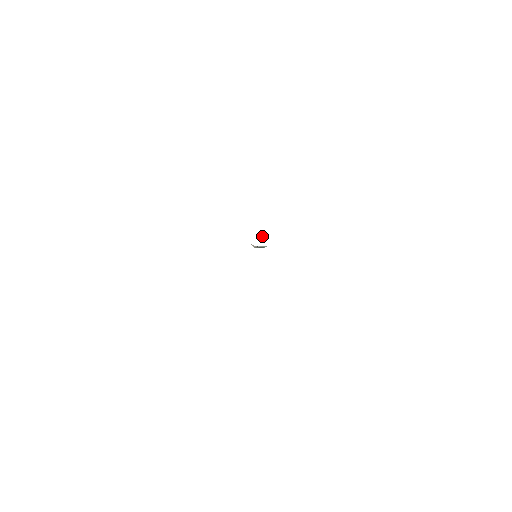
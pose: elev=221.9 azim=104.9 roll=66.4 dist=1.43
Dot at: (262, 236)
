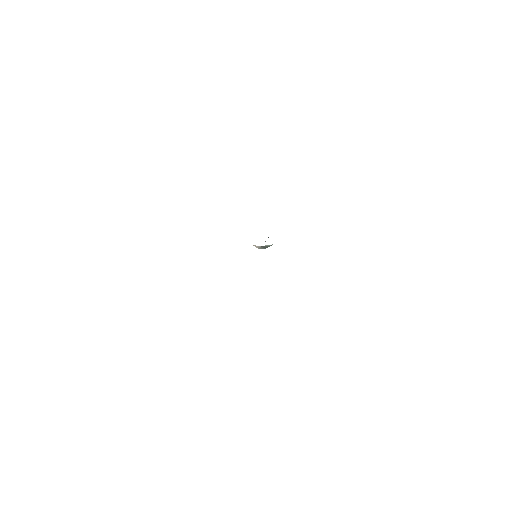
Dot at: occluded
